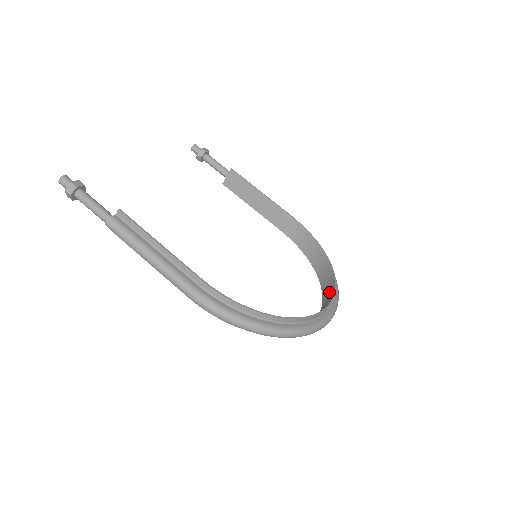
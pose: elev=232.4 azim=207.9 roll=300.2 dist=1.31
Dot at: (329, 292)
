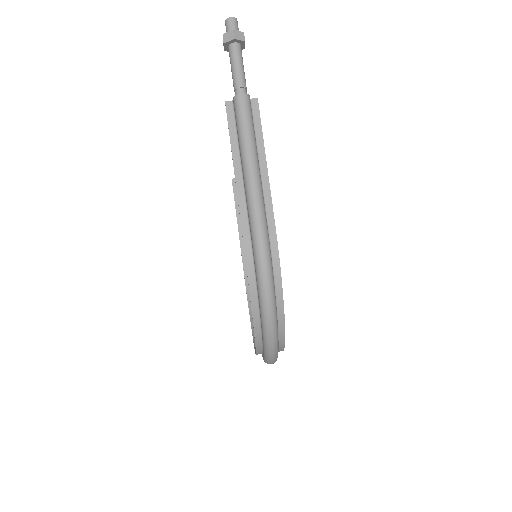
Dot at: occluded
